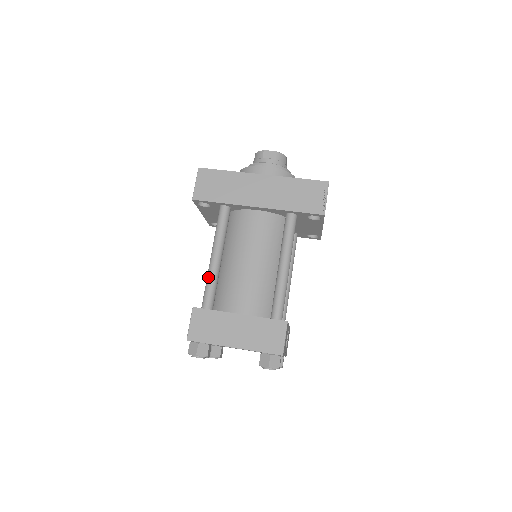
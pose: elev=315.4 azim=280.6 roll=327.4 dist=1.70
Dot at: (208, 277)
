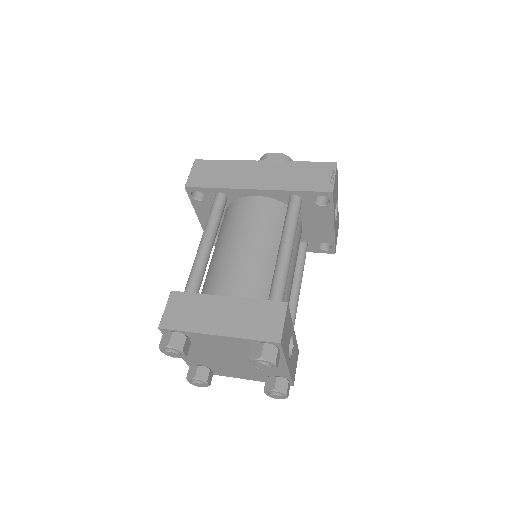
Dot at: (194, 262)
